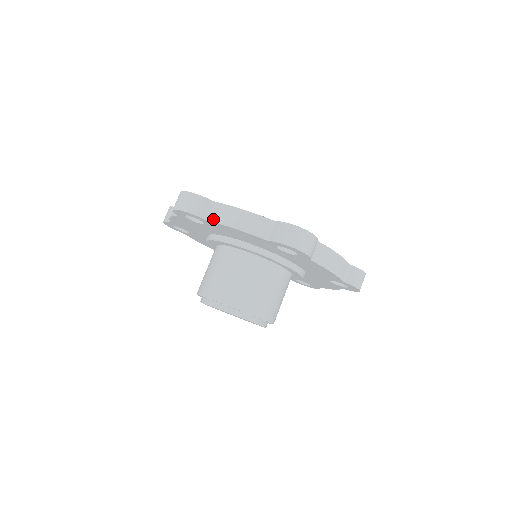
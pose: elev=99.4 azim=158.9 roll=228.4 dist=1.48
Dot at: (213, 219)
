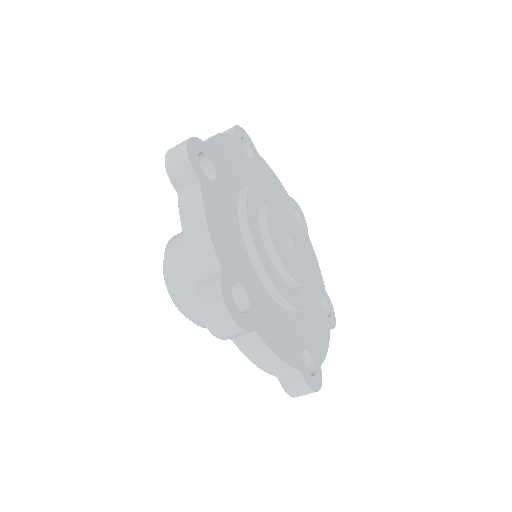
Dot at: (240, 345)
